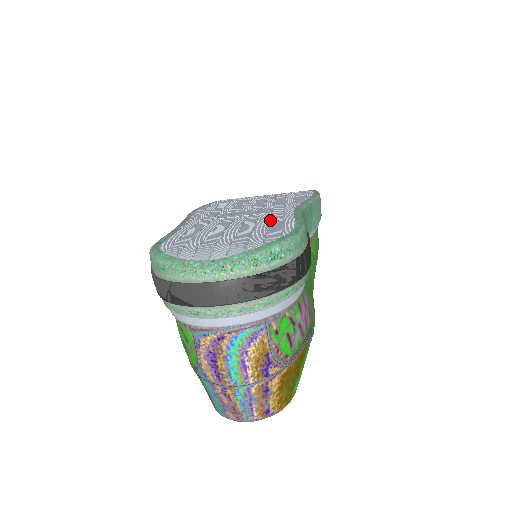
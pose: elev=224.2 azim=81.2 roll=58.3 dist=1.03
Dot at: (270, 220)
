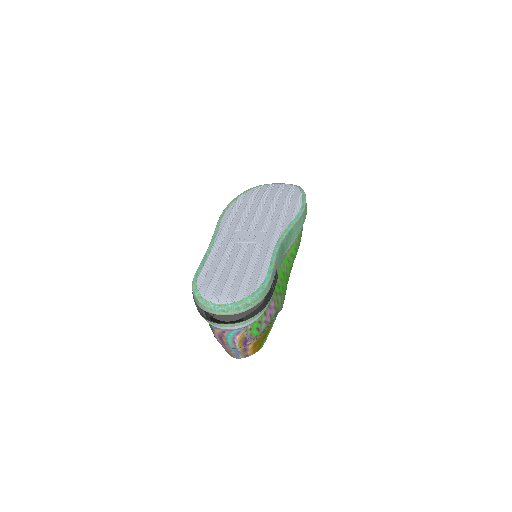
Dot at: (258, 257)
